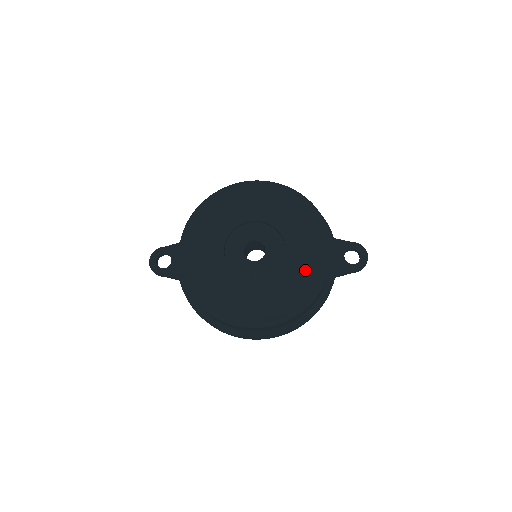
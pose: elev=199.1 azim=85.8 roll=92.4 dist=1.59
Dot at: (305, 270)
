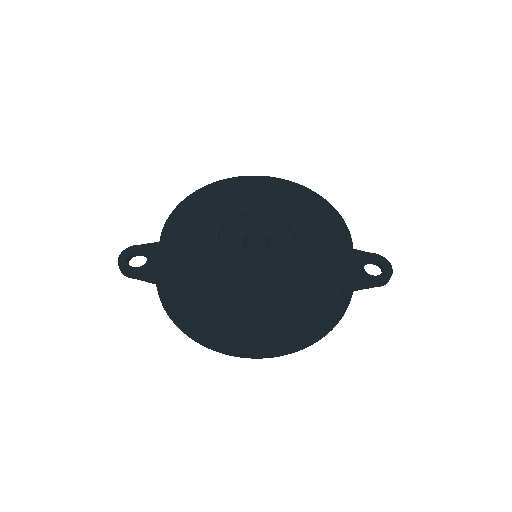
Dot at: (321, 263)
